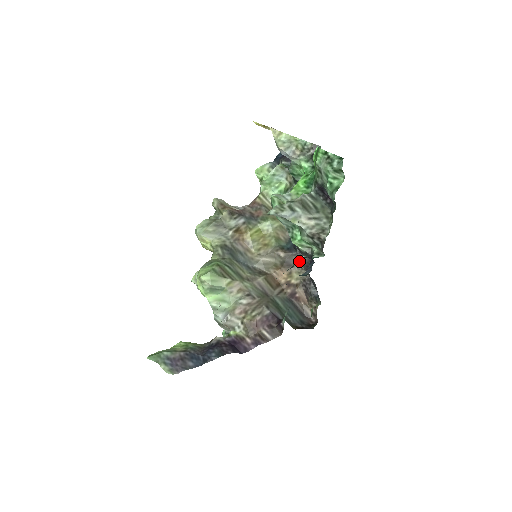
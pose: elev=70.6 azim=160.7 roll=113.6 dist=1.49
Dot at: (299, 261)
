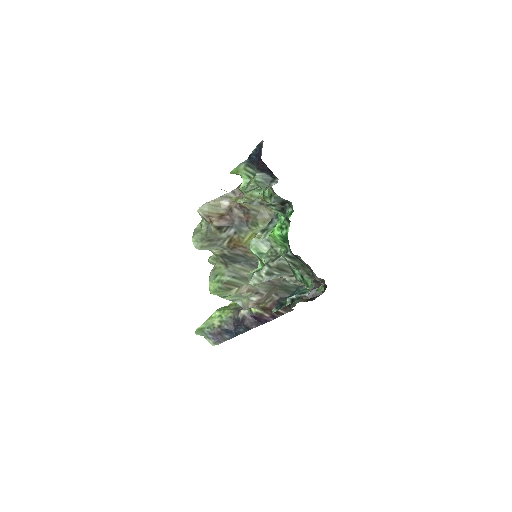
Dot at: (288, 304)
